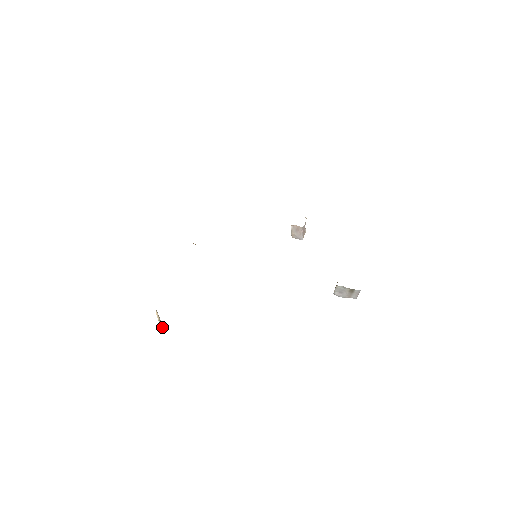
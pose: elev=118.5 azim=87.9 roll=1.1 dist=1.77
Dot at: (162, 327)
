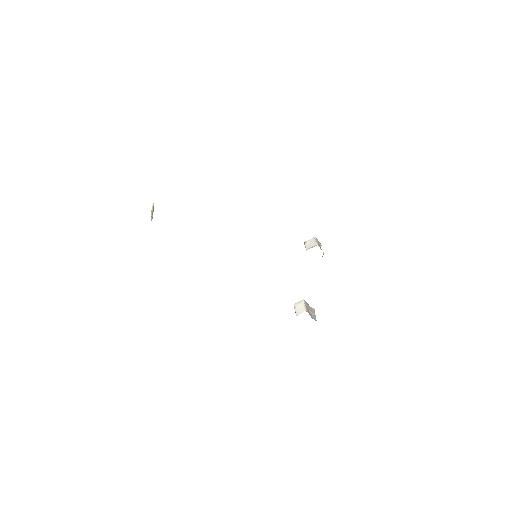
Dot at: occluded
